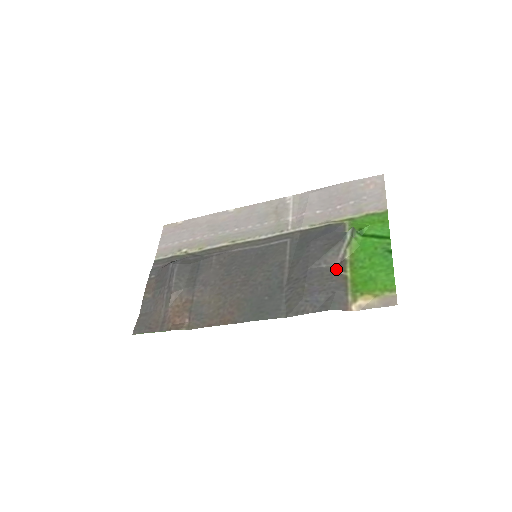
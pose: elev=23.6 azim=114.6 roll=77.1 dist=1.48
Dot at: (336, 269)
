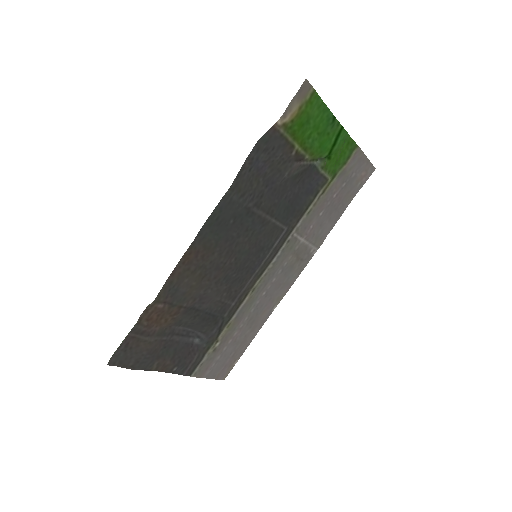
Dot at: (292, 161)
